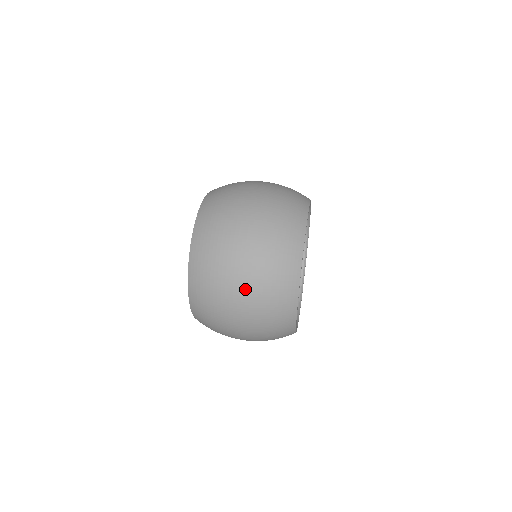
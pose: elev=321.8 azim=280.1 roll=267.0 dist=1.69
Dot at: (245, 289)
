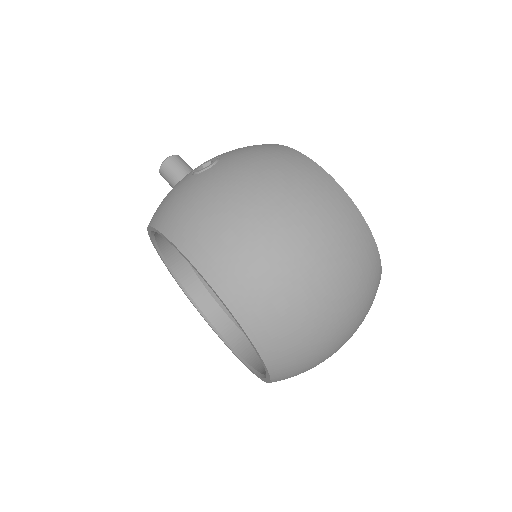
Dot at: (348, 320)
